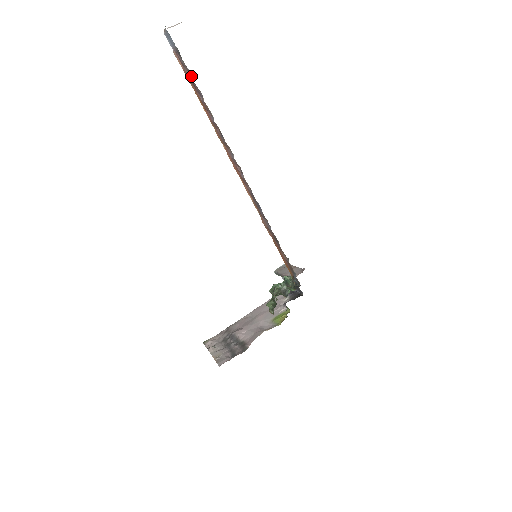
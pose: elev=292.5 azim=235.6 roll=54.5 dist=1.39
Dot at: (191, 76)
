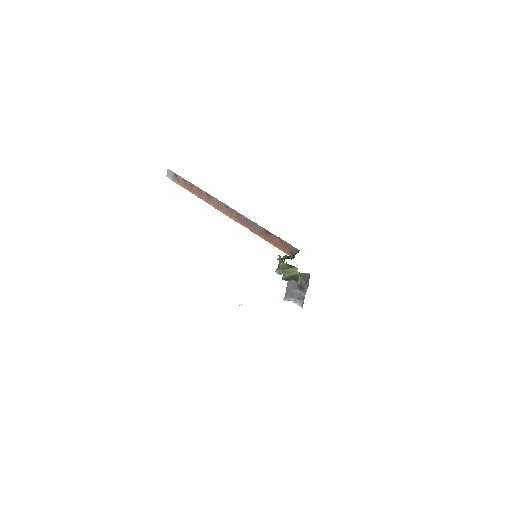
Dot at: (184, 180)
